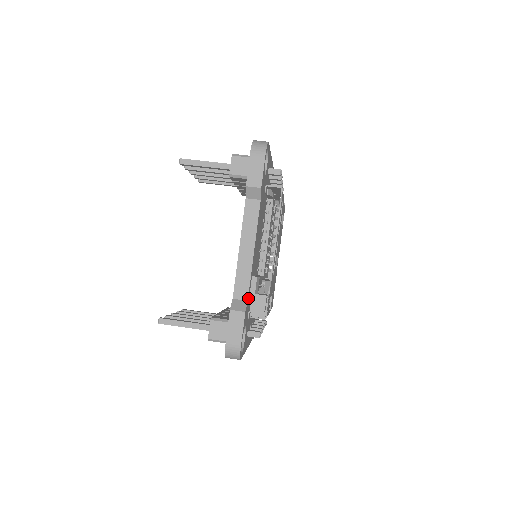
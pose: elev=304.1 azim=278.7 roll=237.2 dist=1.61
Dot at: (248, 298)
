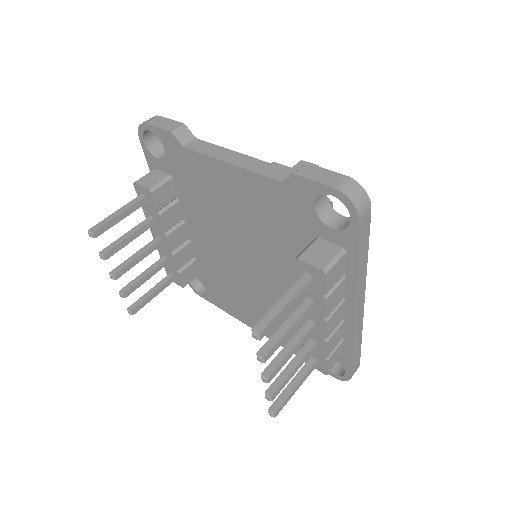
Dot at: occluded
